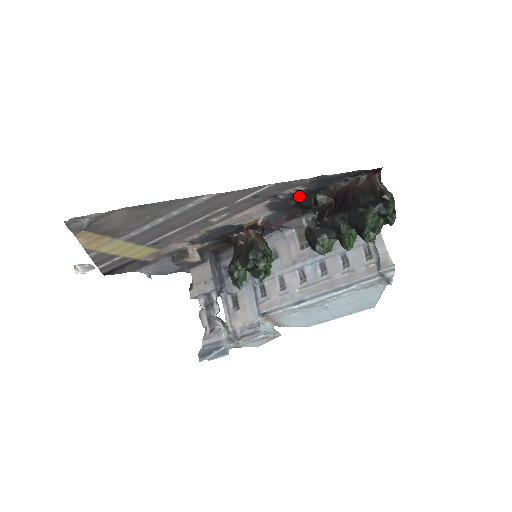
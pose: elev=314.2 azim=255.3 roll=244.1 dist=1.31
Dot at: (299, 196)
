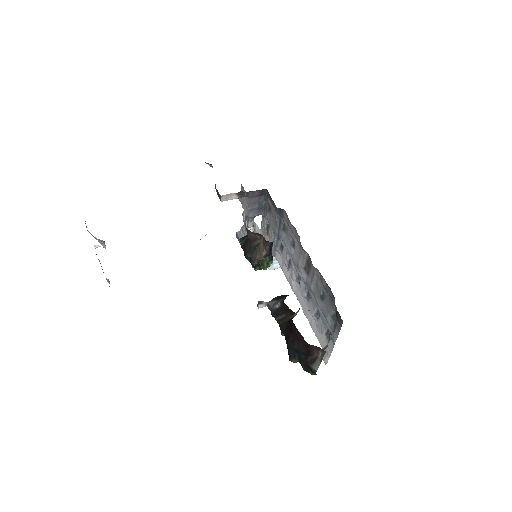
Dot at: occluded
